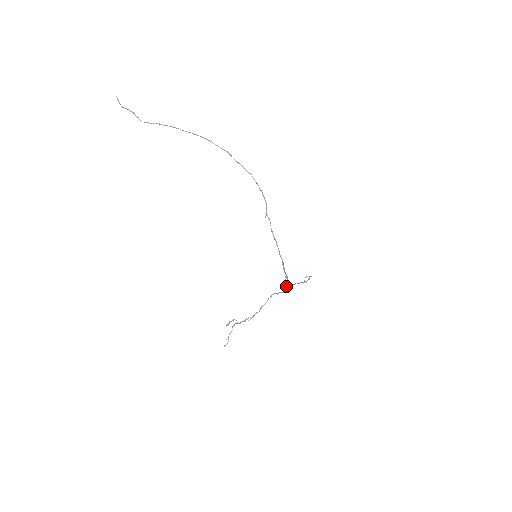
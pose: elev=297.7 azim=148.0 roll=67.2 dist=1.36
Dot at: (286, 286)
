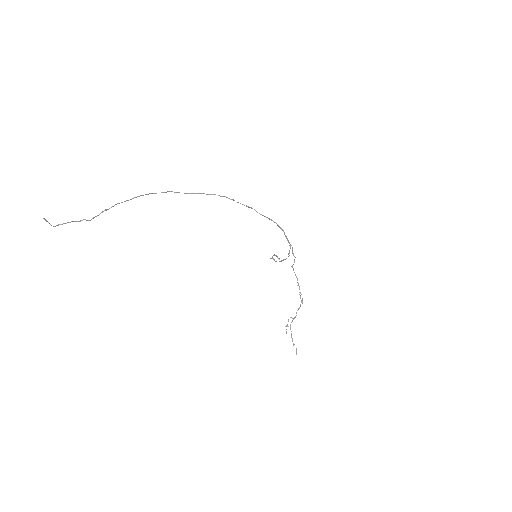
Dot at: (293, 255)
